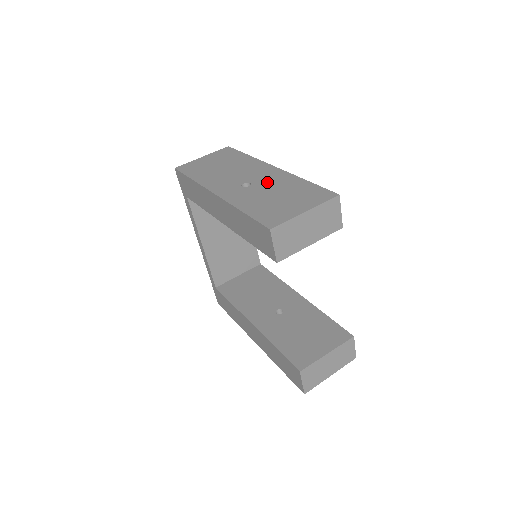
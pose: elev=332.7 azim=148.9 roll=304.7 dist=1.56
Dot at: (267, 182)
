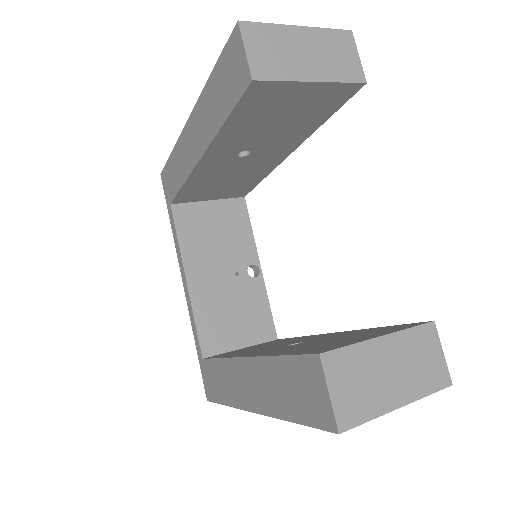
Dot at: occluded
